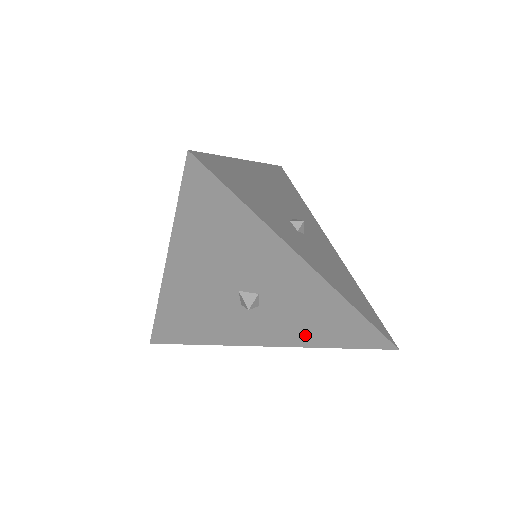
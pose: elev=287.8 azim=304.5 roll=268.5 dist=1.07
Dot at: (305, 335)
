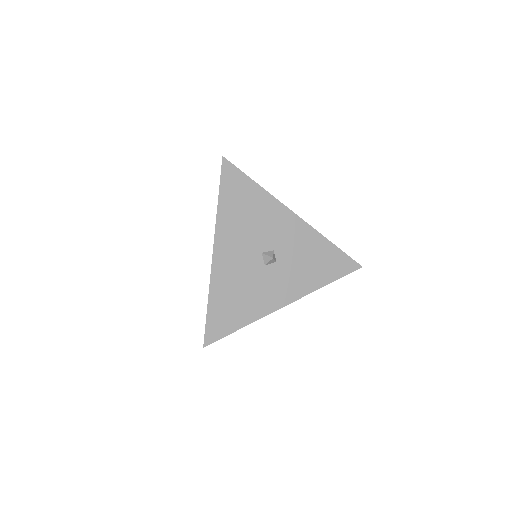
Dot at: (309, 279)
